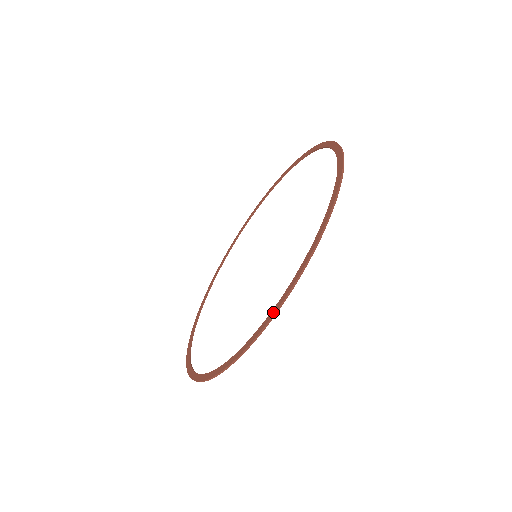
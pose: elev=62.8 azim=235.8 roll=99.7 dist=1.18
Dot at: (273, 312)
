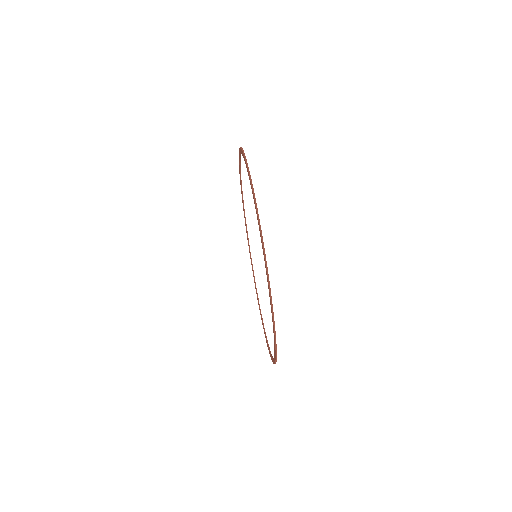
Dot at: (253, 196)
